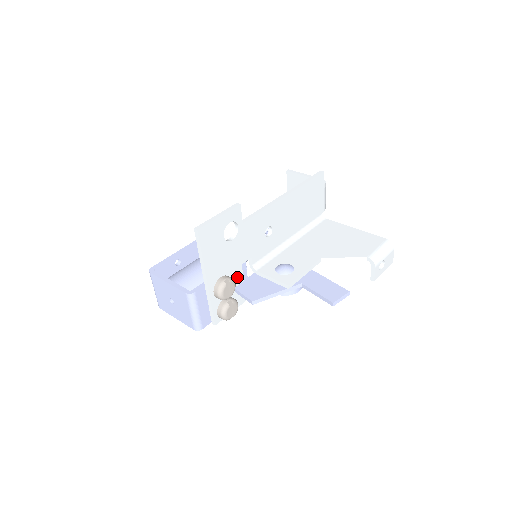
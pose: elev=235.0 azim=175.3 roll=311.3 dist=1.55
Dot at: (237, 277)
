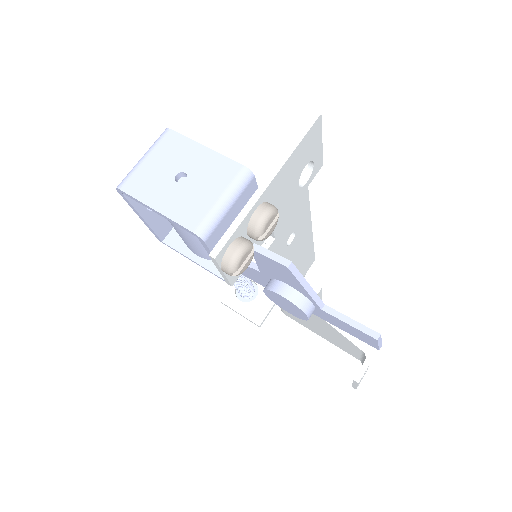
Dot at: occluded
